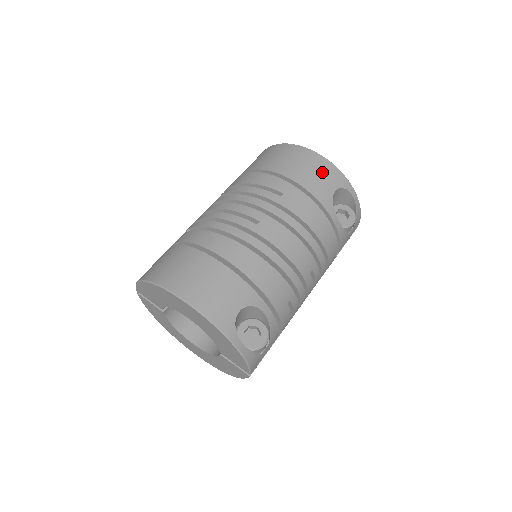
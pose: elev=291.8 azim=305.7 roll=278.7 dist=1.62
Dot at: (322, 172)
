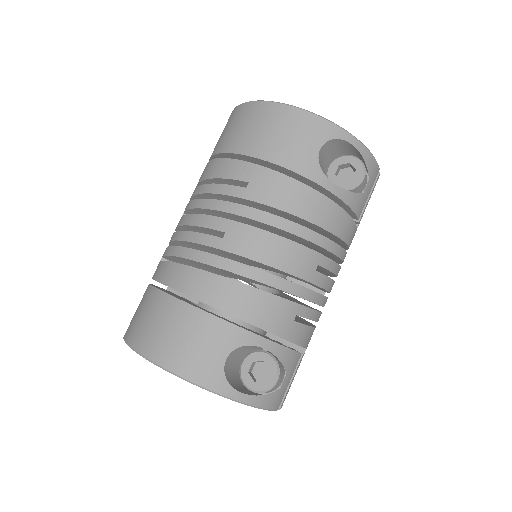
Dot at: (294, 130)
